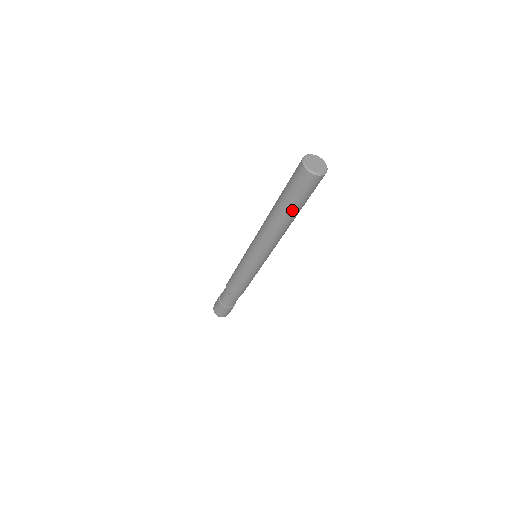
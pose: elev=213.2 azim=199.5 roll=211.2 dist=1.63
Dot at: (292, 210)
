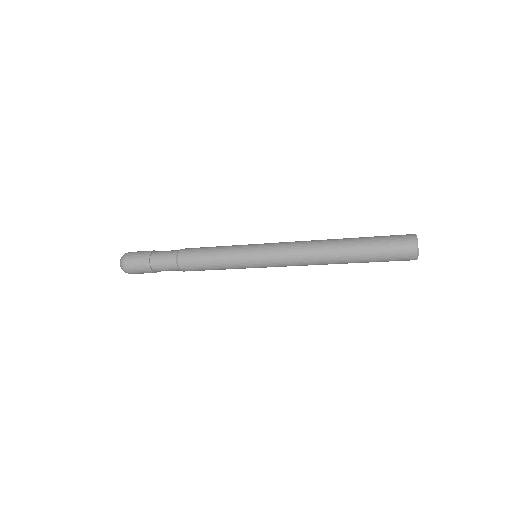
Dot at: (361, 262)
